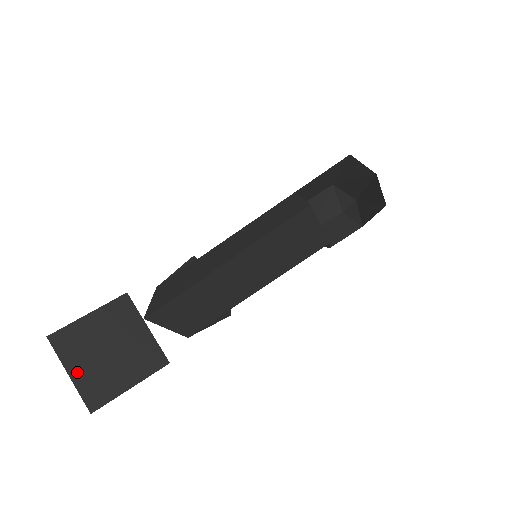
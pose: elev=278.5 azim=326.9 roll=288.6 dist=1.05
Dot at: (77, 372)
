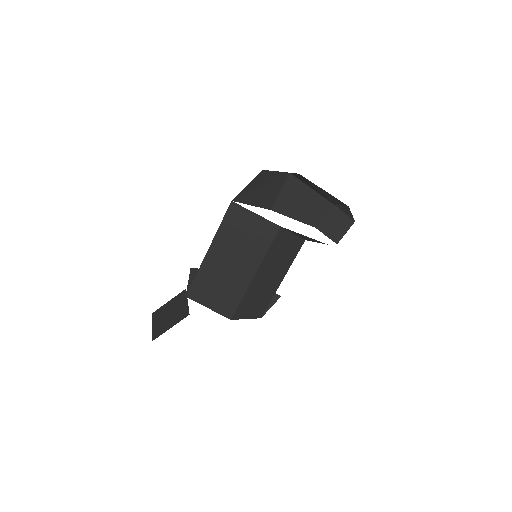
Dot at: (155, 325)
